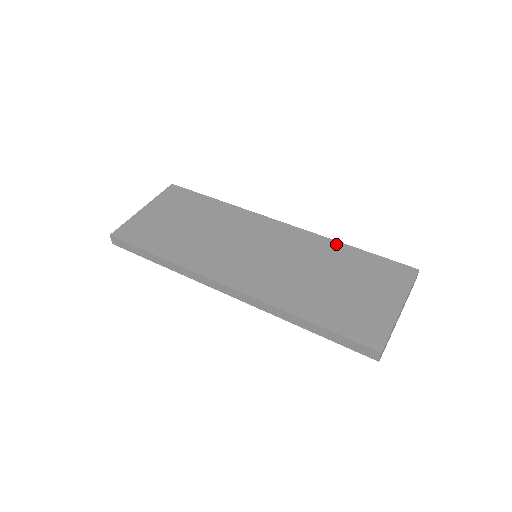
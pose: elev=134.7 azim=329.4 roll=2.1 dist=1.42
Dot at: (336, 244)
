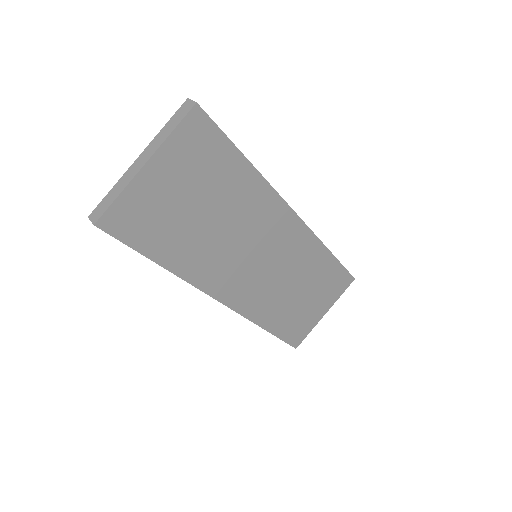
Dot at: (324, 251)
